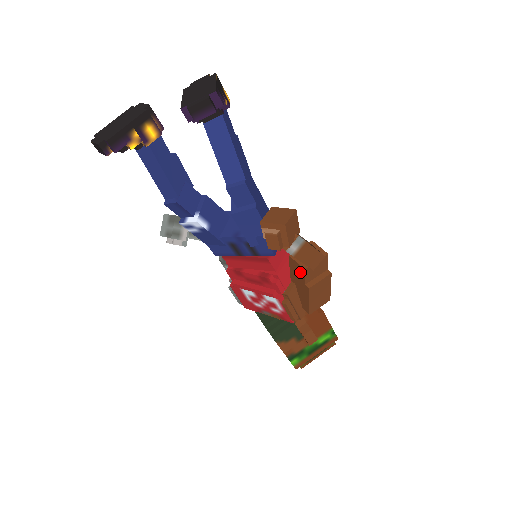
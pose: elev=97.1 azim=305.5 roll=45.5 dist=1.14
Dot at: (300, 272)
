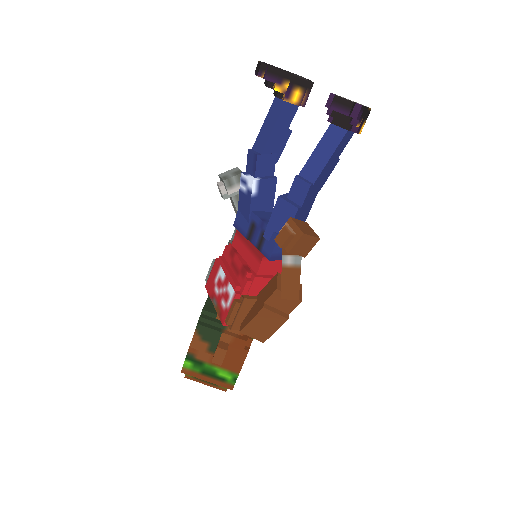
Dot at: (271, 290)
